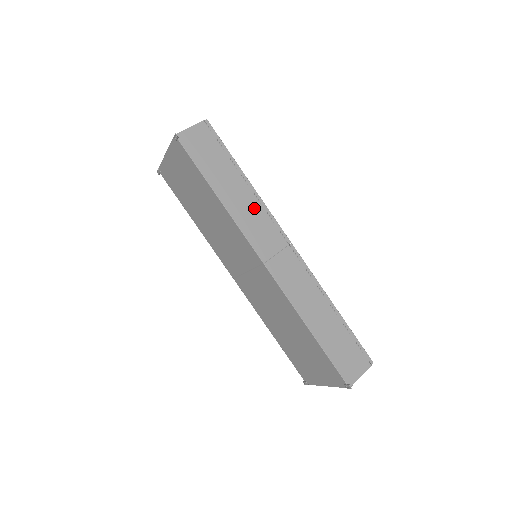
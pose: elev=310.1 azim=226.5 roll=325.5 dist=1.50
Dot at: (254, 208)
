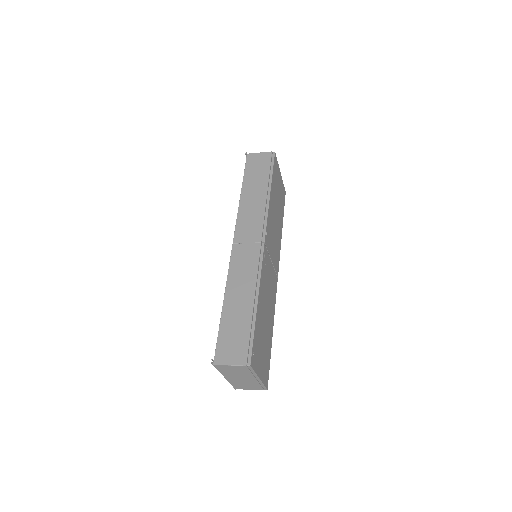
Dot at: (258, 210)
